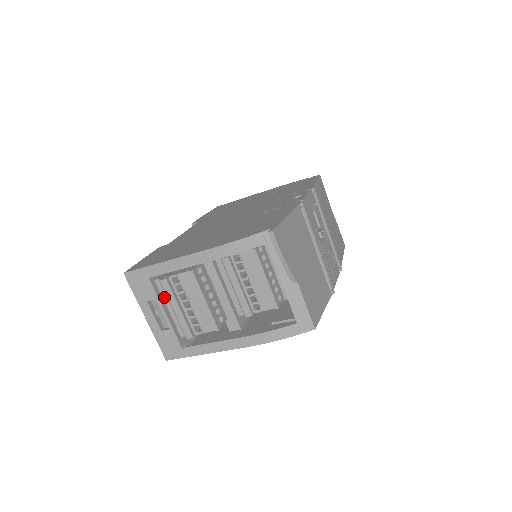
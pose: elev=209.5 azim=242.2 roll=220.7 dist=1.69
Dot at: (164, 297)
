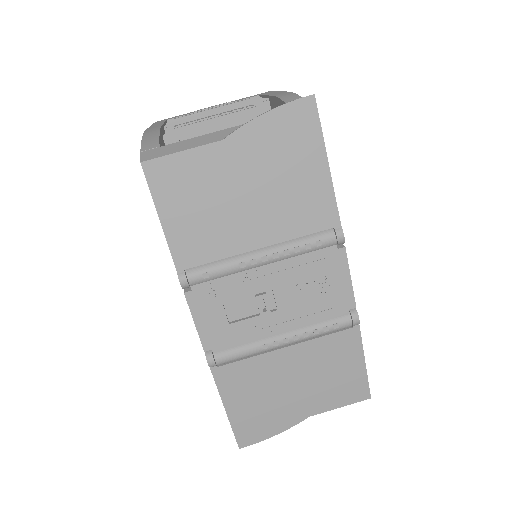
Dot at: occluded
